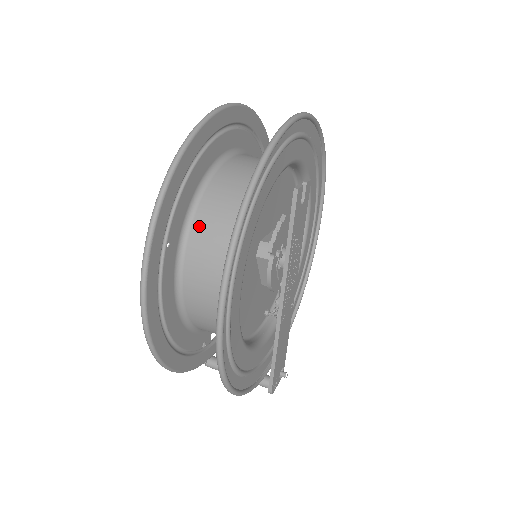
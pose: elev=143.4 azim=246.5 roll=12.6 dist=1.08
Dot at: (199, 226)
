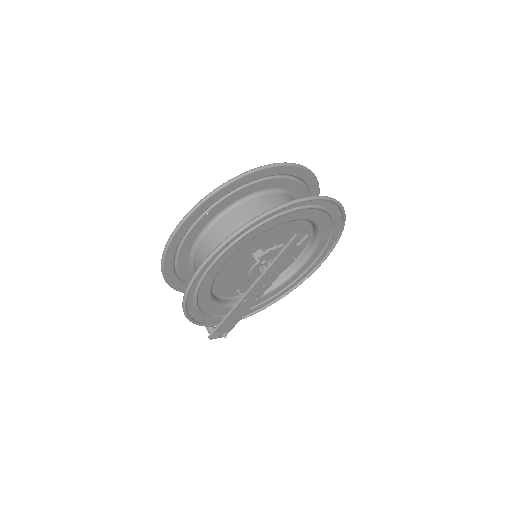
Dot at: (231, 216)
